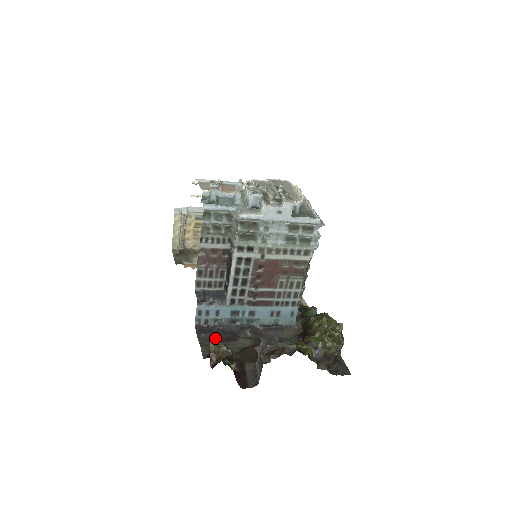
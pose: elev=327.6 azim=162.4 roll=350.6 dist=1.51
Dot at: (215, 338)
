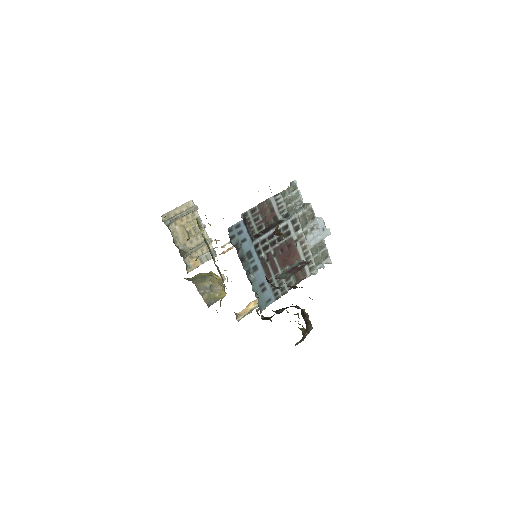
Dot at: occluded
